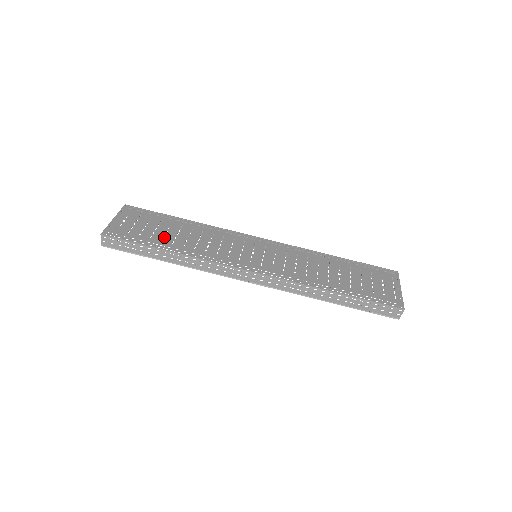
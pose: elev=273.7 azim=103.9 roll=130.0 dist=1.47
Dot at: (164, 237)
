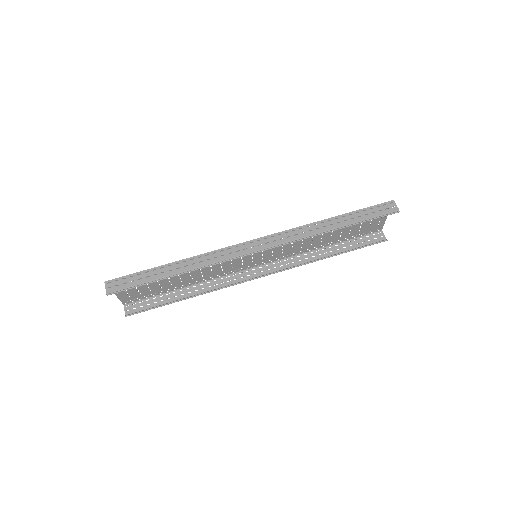
Dot at: occluded
